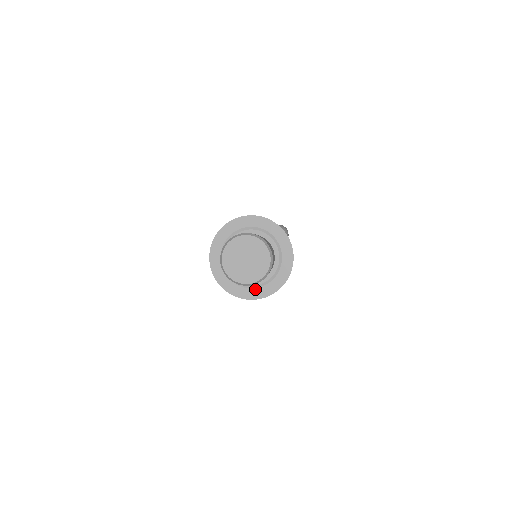
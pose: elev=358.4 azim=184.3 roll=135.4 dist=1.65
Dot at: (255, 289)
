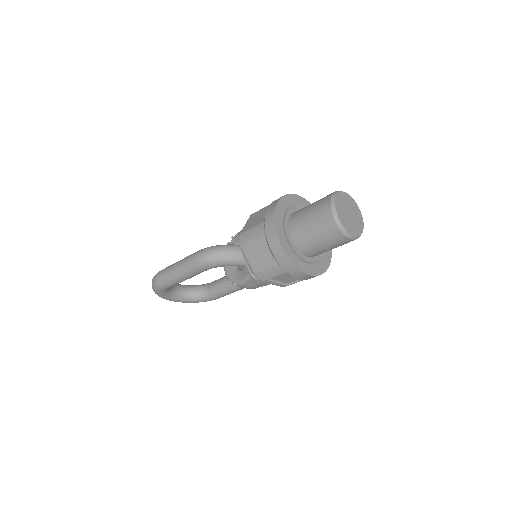
Dot at: (294, 253)
